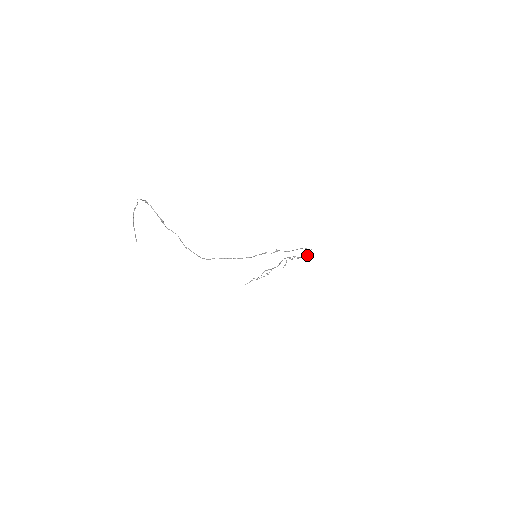
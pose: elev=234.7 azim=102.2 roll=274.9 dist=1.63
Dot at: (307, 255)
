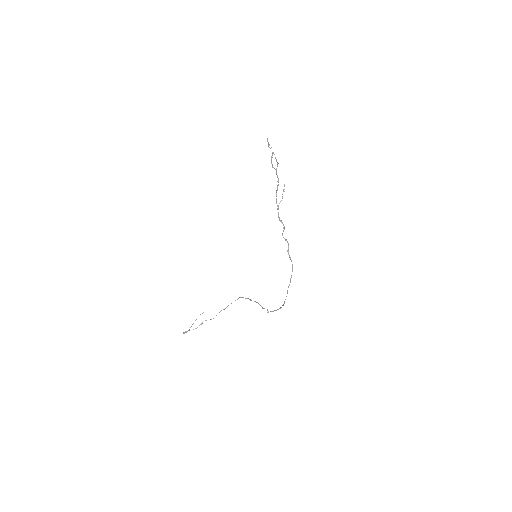
Dot at: (292, 268)
